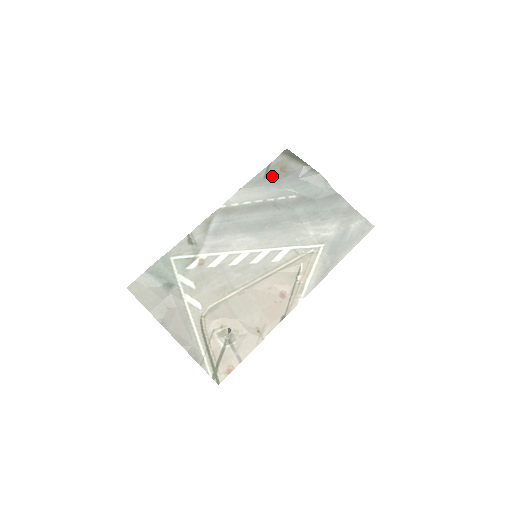
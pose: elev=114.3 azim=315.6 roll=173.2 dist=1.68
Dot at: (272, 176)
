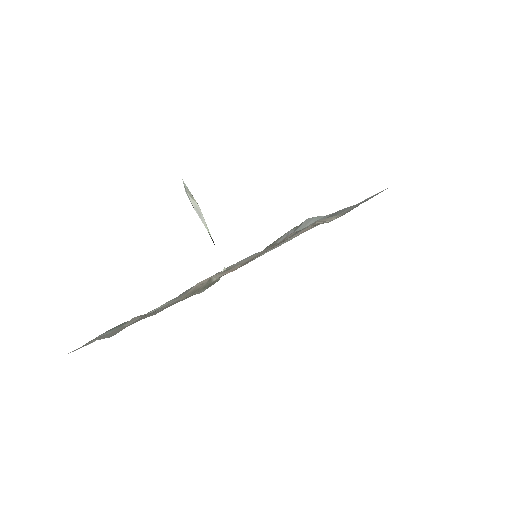
Dot at: occluded
